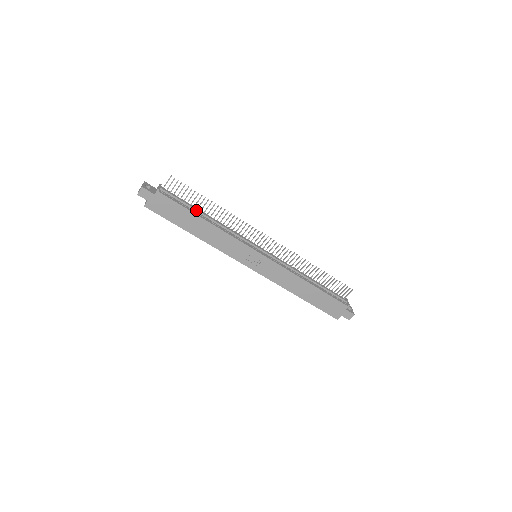
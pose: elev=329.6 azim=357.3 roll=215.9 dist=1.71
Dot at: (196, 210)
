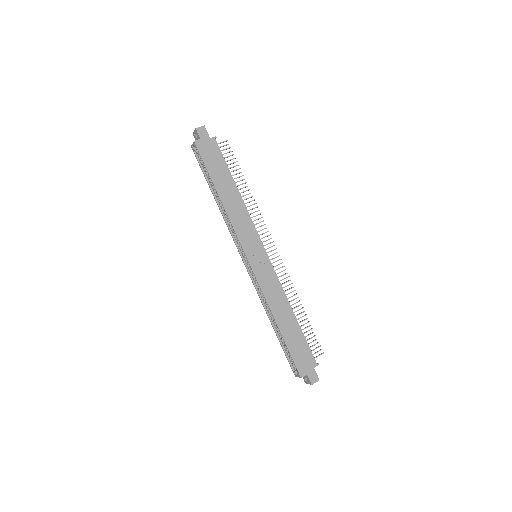
Dot at: occluded
